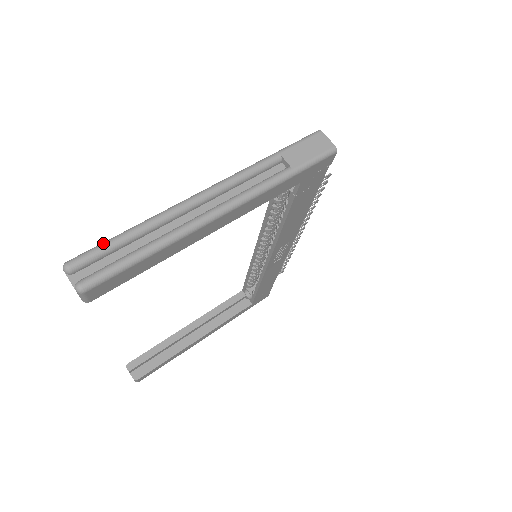
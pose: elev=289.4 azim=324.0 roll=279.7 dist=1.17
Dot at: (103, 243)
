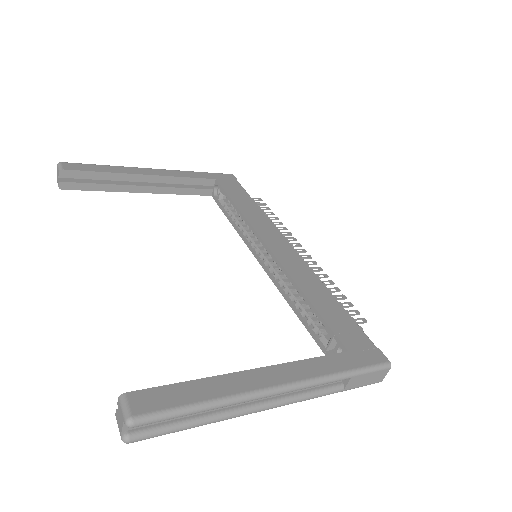
Dot at: (174, 414)
